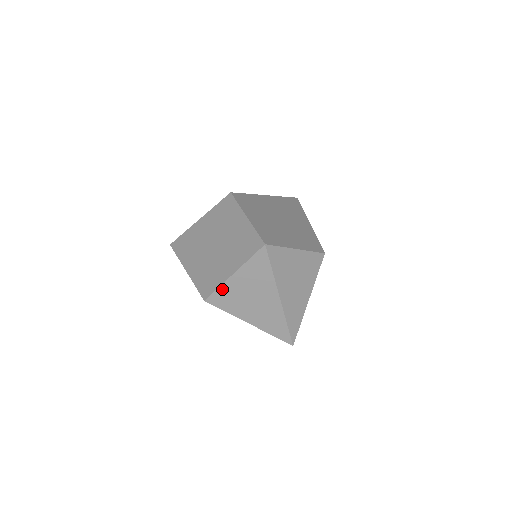
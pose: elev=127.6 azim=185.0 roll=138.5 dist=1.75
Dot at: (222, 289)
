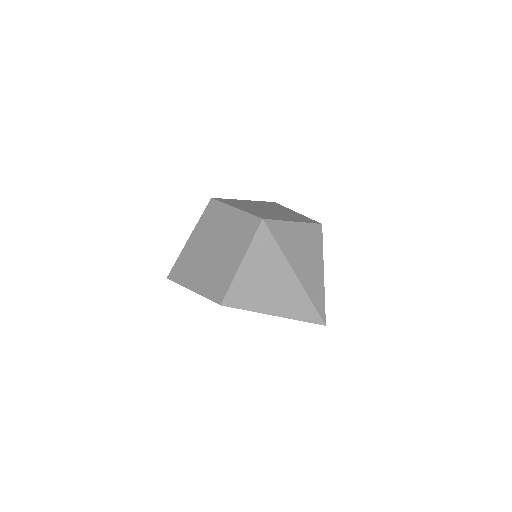
Dot at: (235, 285)
